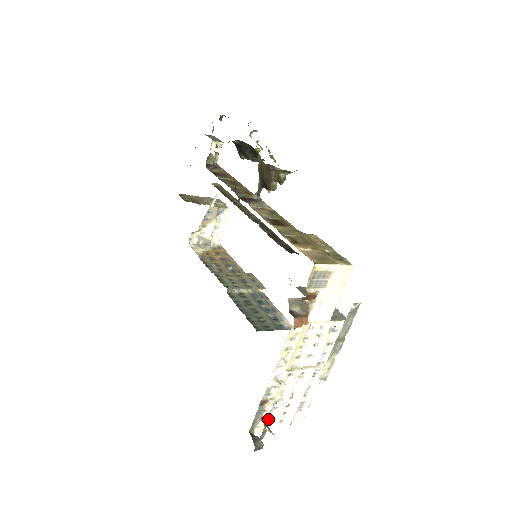
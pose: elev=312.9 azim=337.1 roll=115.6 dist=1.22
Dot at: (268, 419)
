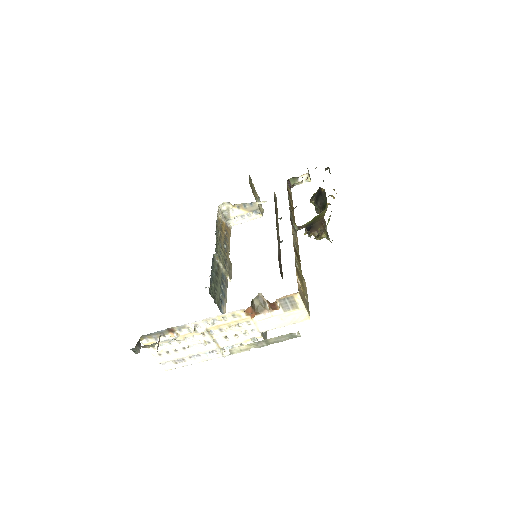
Dot at: occluded
